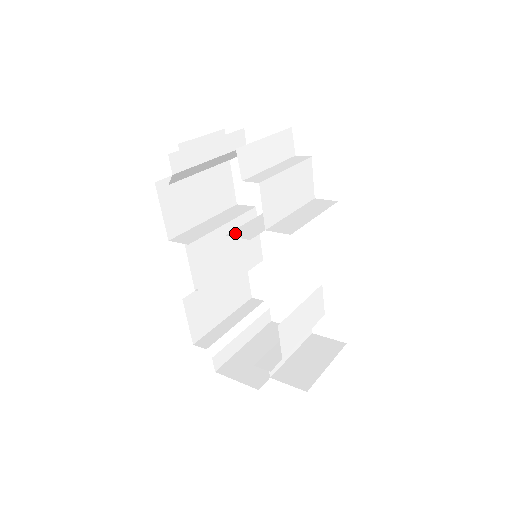
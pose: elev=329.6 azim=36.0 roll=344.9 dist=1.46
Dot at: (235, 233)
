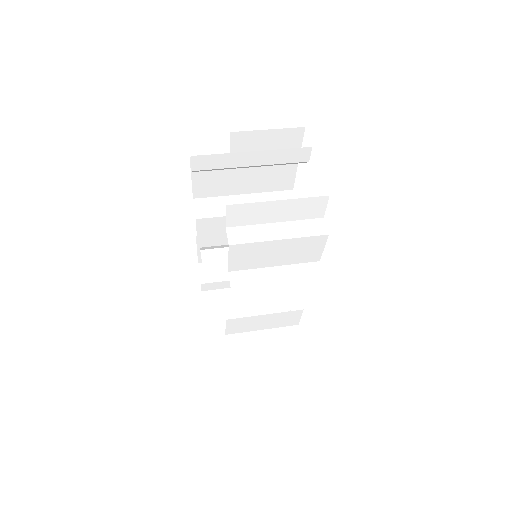
Dot at: (208, 254)
